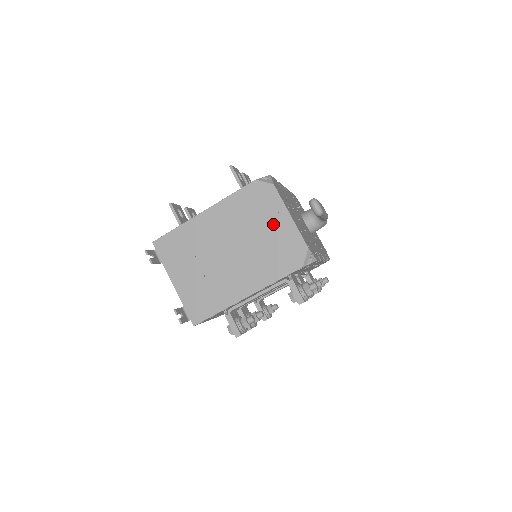
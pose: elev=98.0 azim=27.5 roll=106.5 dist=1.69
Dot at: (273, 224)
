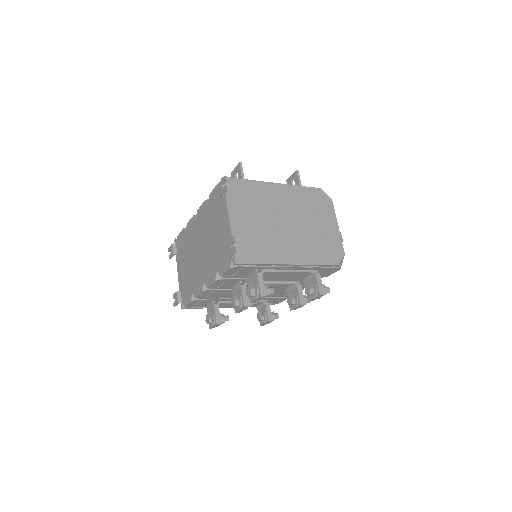
Dot at: (325, 224)
